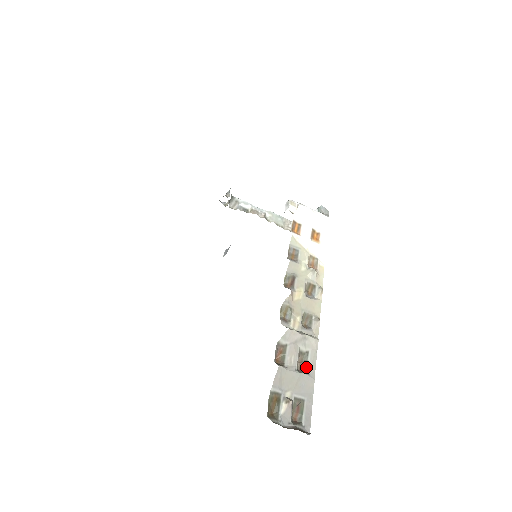
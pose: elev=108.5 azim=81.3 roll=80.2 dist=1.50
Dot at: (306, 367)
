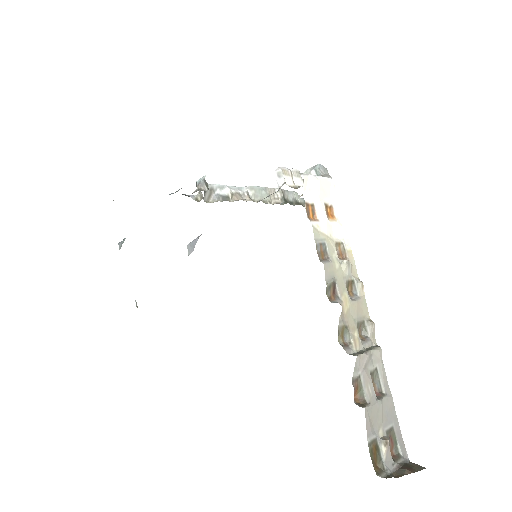
Dot at: (381, 387)
